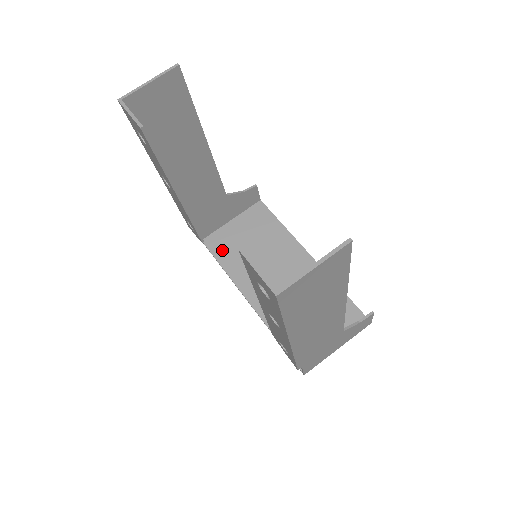
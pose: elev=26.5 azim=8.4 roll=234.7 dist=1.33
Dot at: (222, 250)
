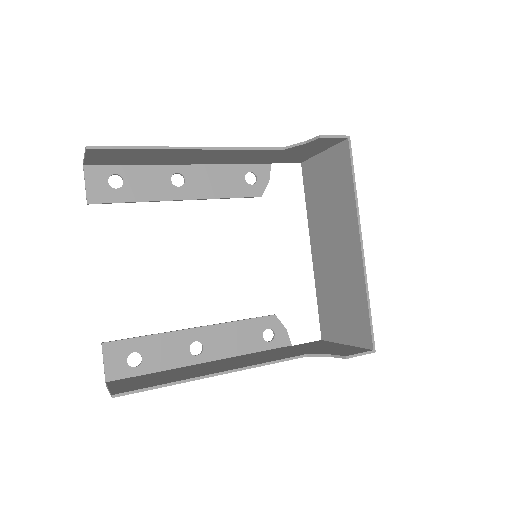
Dot at: (309, 185)
